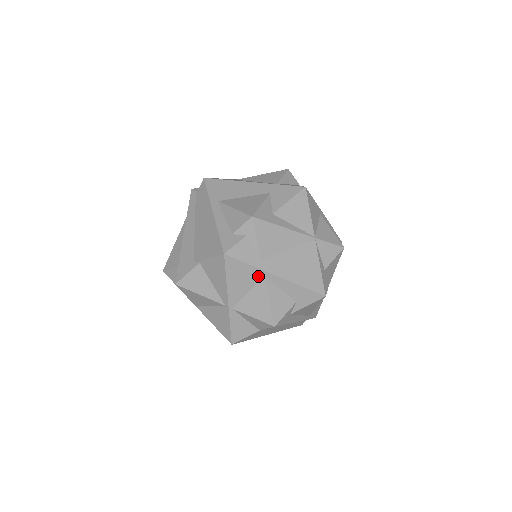
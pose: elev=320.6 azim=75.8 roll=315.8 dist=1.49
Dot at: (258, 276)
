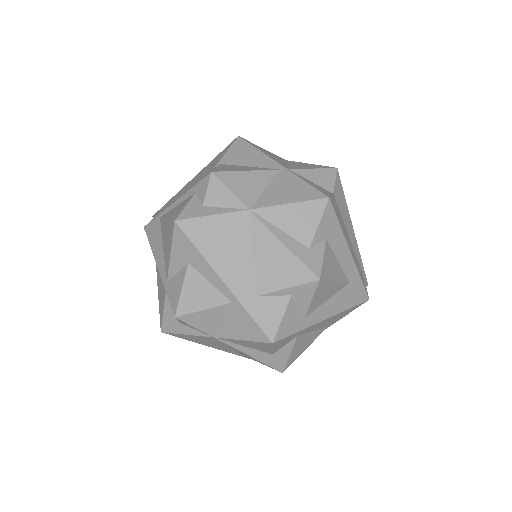
Dot at: (279, 158)
